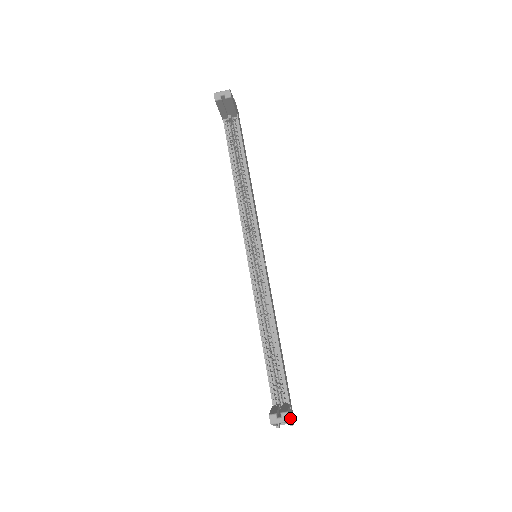
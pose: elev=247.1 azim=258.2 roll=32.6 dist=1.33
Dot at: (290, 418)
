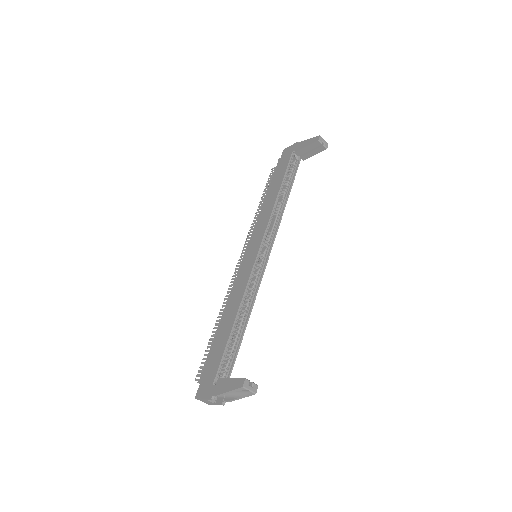
Dot at: (243, 394)
